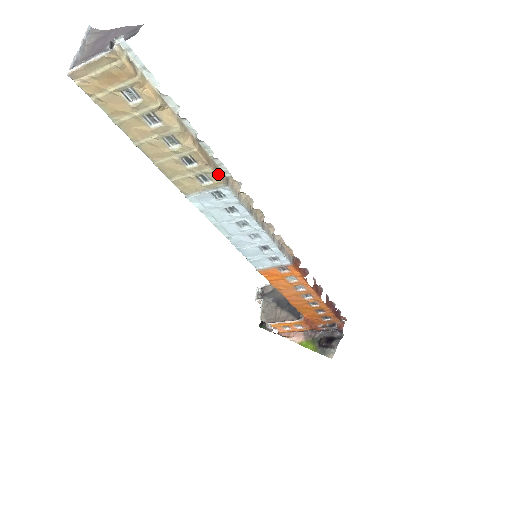
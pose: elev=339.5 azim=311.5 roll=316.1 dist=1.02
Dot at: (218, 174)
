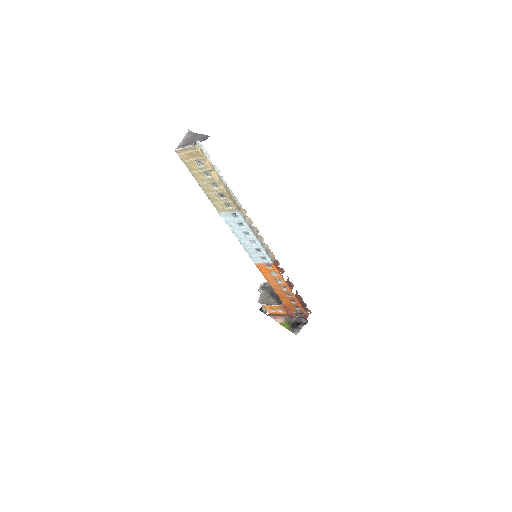
Dot at: (235, 204)
